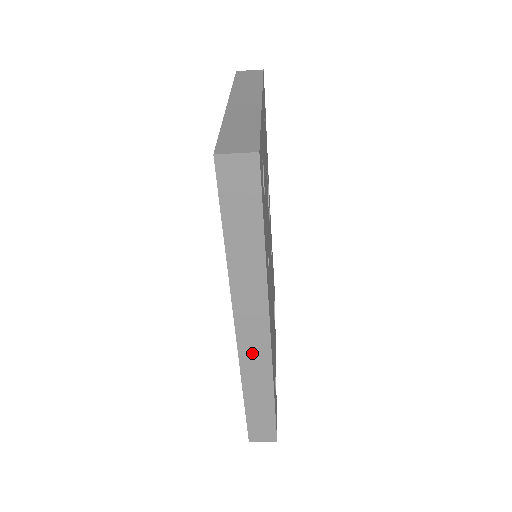
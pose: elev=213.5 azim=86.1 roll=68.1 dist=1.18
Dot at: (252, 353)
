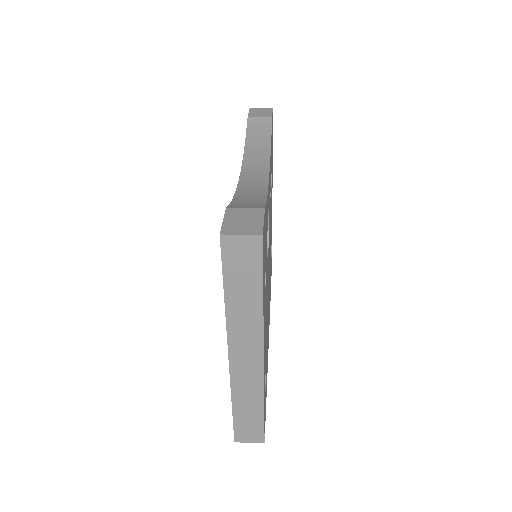
Dot at: occluded
